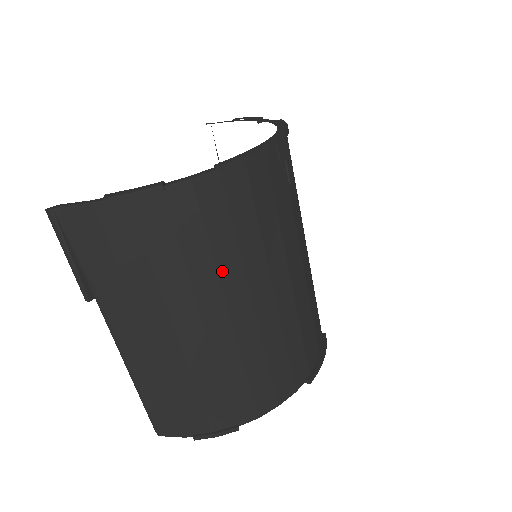
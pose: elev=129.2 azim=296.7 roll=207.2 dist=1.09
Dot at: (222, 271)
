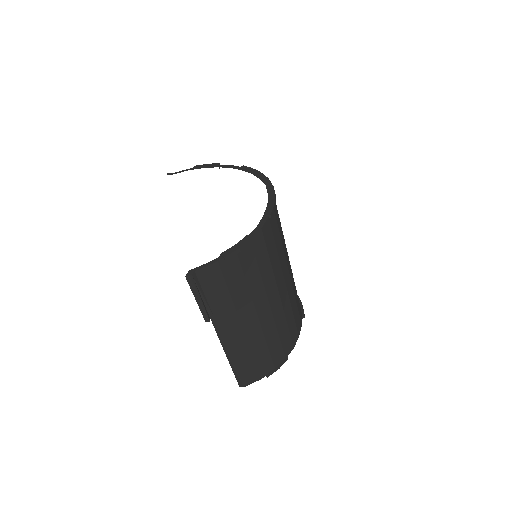
Dot at: (275, 273)
